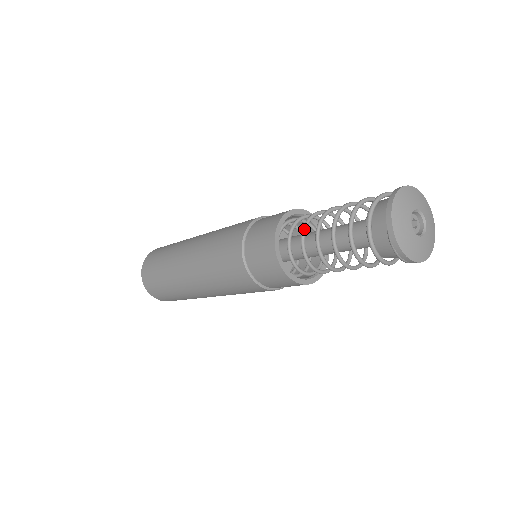
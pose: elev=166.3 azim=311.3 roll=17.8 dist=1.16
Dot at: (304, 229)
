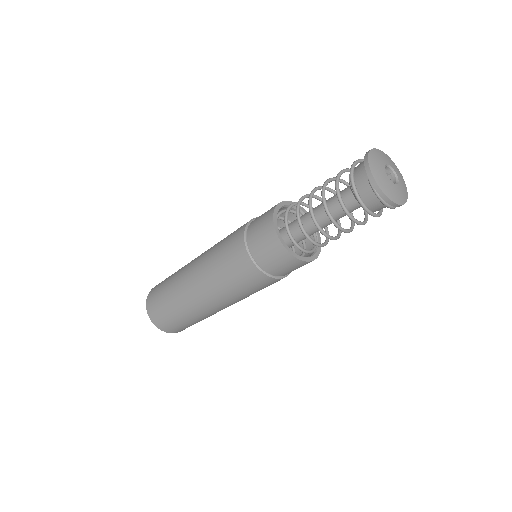
Dot at: (298, 206)
